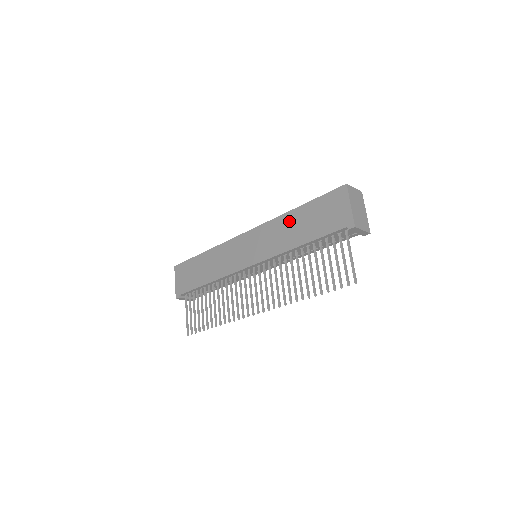
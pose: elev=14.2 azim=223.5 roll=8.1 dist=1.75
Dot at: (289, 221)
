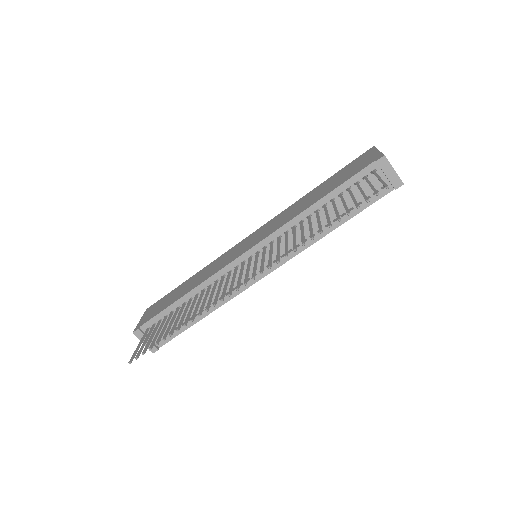
Dot at: (304, 199)
